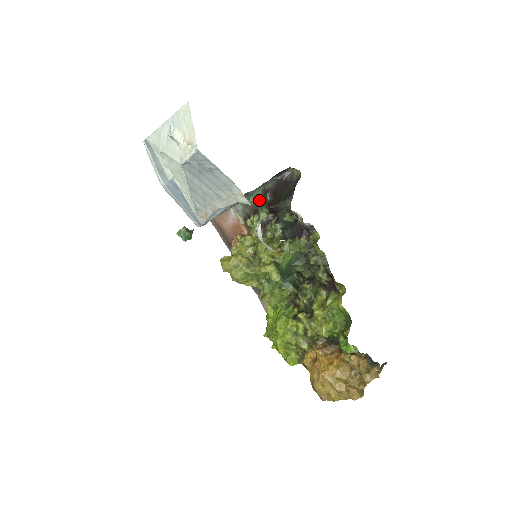
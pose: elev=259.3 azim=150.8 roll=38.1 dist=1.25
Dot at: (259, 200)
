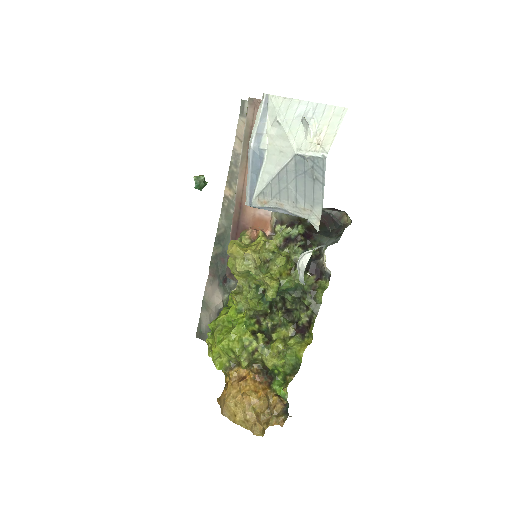
Dot at: occluded
